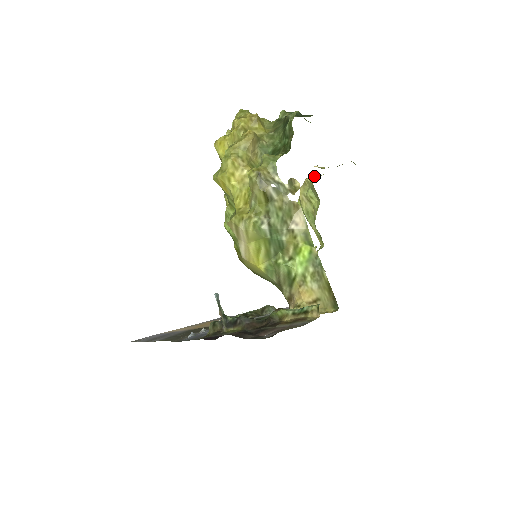
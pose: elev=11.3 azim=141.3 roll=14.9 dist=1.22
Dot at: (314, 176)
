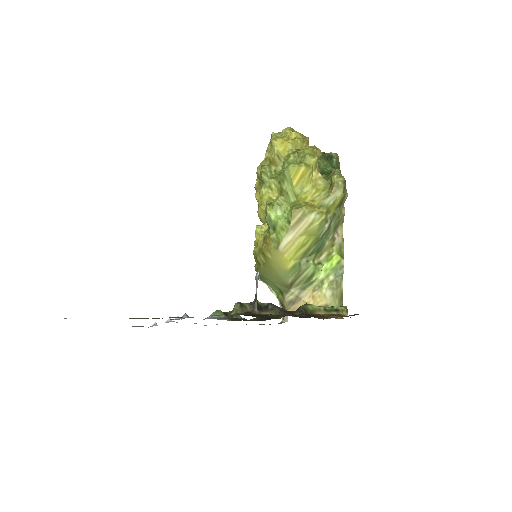
Dot at: occluded
